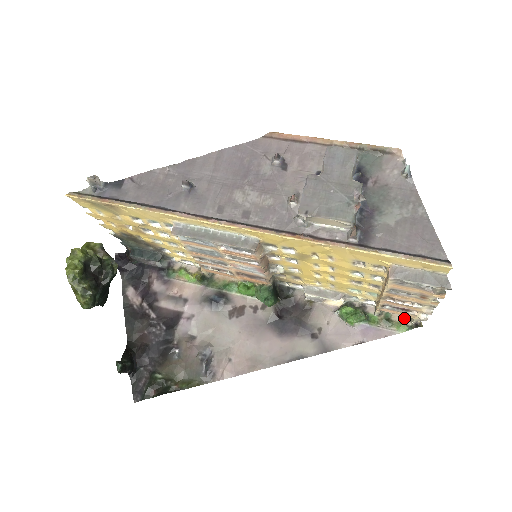
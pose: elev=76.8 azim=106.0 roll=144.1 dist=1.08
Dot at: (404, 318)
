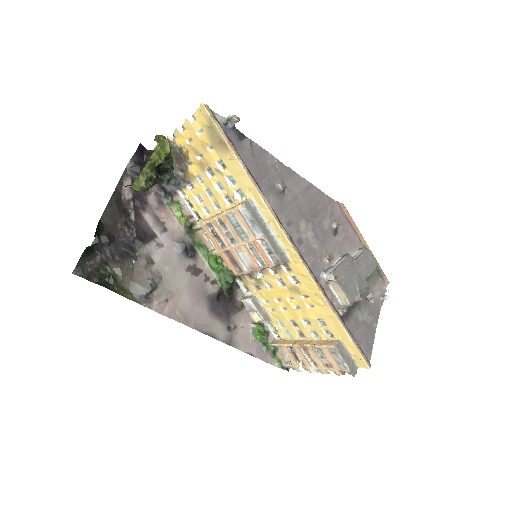
Dot at: (283, 359)
